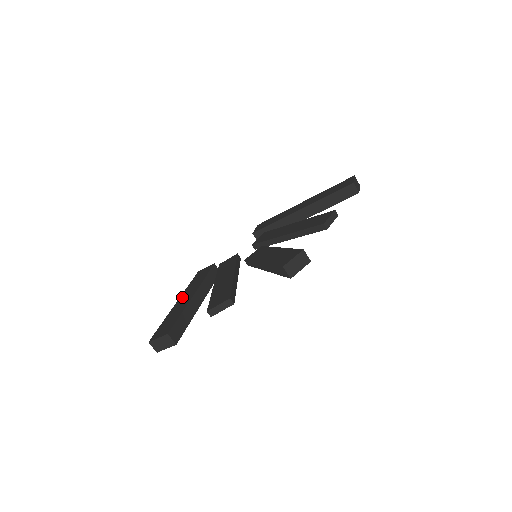
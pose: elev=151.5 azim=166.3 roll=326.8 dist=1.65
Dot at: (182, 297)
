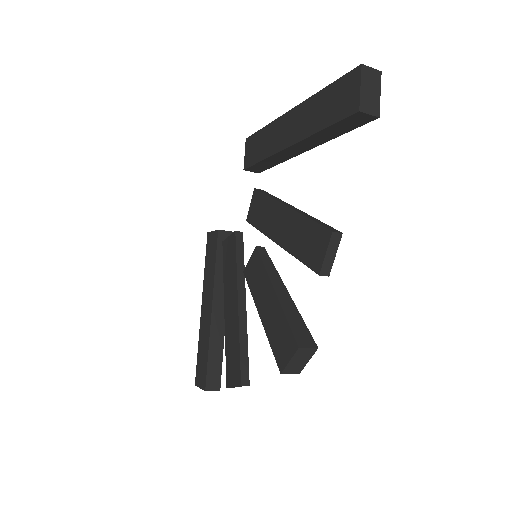
Dot at: (203, 301)
